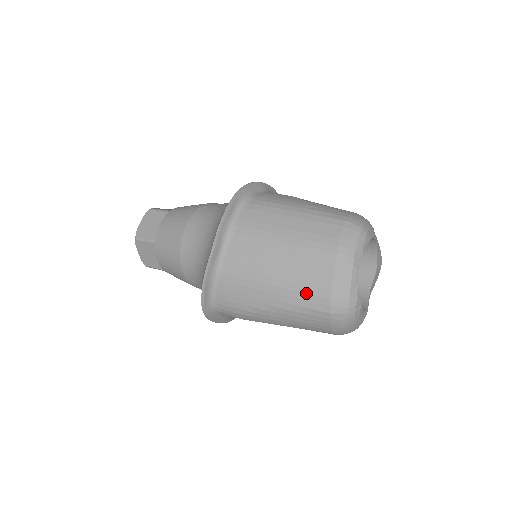
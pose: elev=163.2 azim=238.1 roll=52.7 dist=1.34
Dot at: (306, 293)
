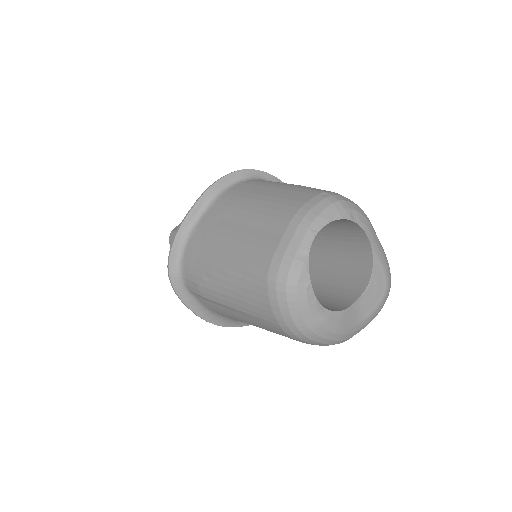
Dot at: (251, 253)
